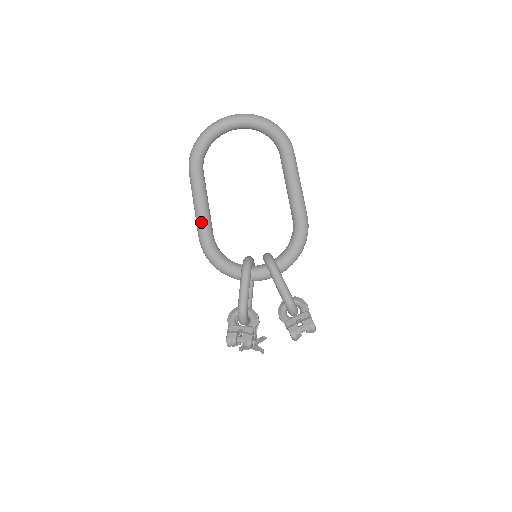
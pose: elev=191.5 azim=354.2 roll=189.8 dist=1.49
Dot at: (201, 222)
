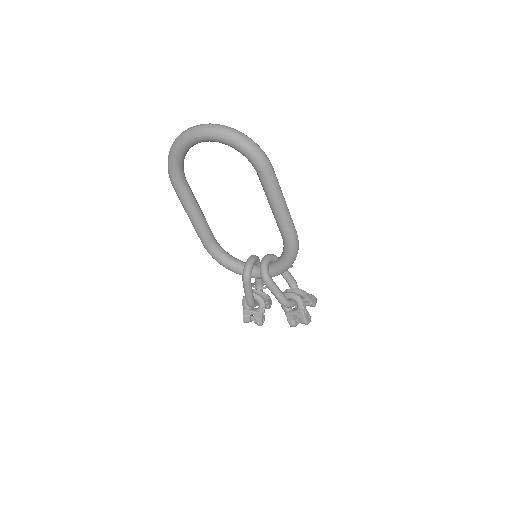
Dot at: (199, 235)
